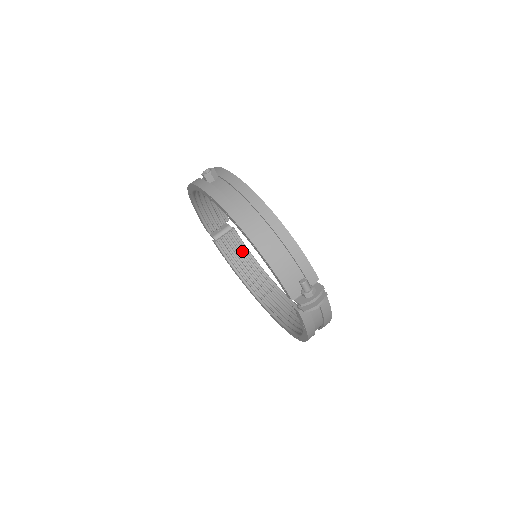
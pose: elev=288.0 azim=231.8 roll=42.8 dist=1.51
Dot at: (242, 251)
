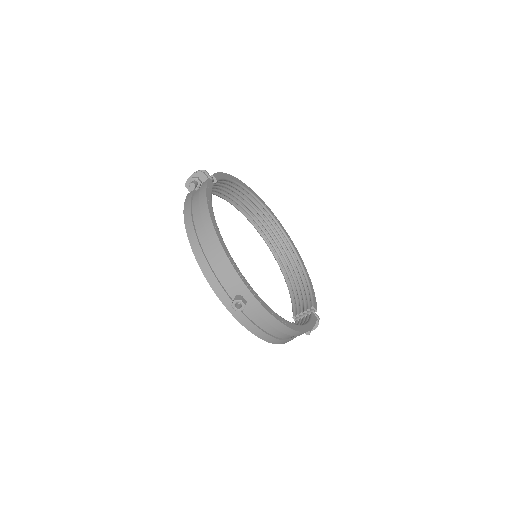
Dot at: (222, 183)
